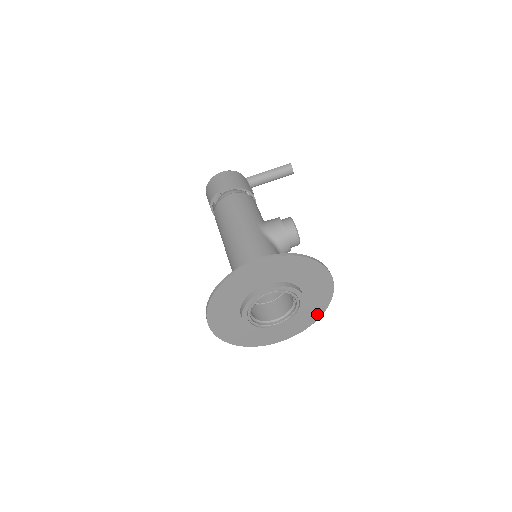
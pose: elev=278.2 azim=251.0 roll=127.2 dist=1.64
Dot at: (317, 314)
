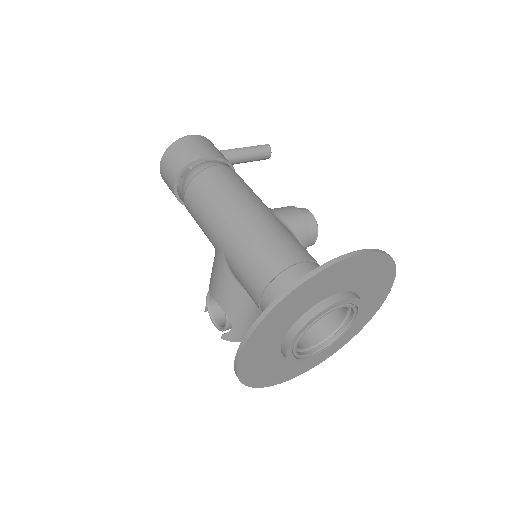
Dot at: (347, 339)
